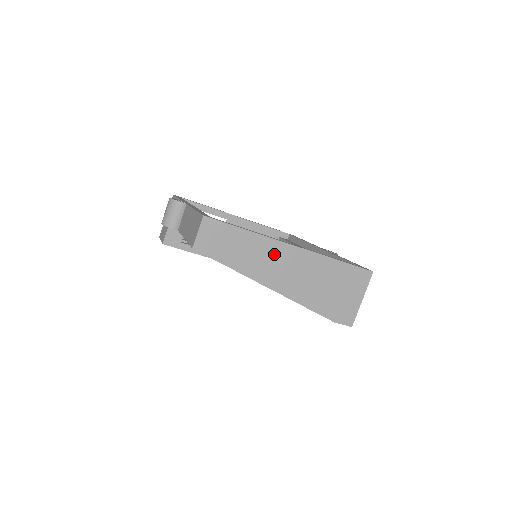
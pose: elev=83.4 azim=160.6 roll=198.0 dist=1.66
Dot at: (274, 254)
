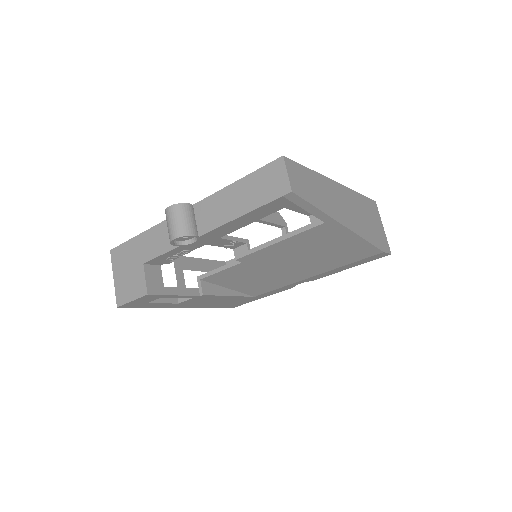
Dot at: (333, 192)
